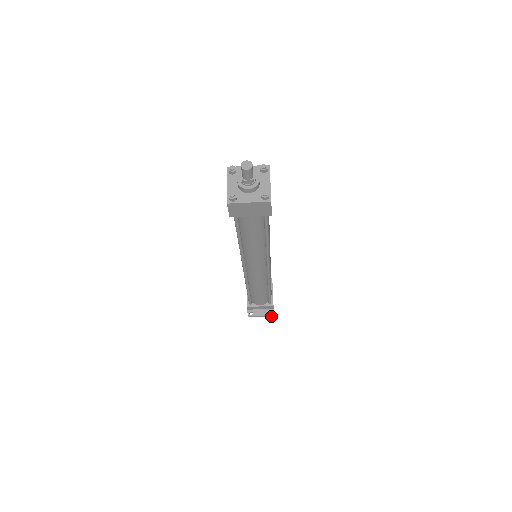
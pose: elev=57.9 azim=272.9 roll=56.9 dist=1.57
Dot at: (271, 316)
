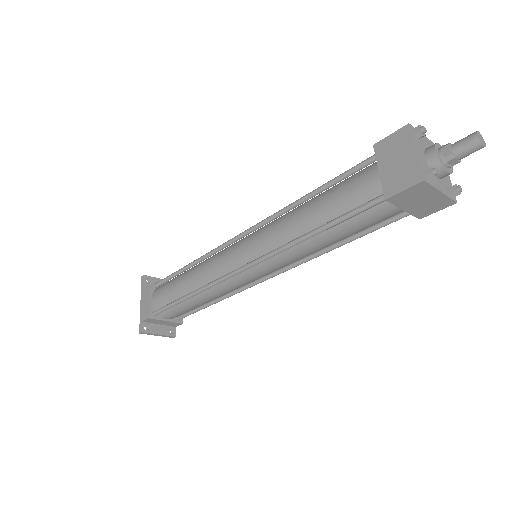
Dot at: (170, 337)
